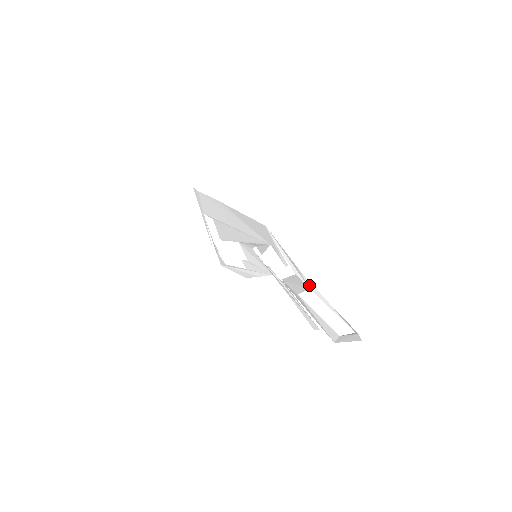
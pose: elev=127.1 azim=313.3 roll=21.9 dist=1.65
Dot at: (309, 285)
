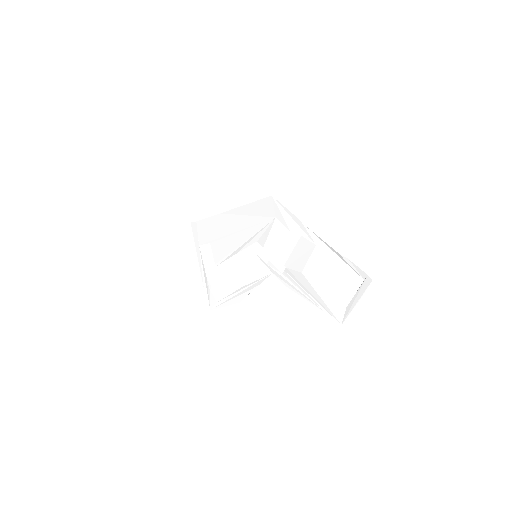
Dot at: (315, 241)
